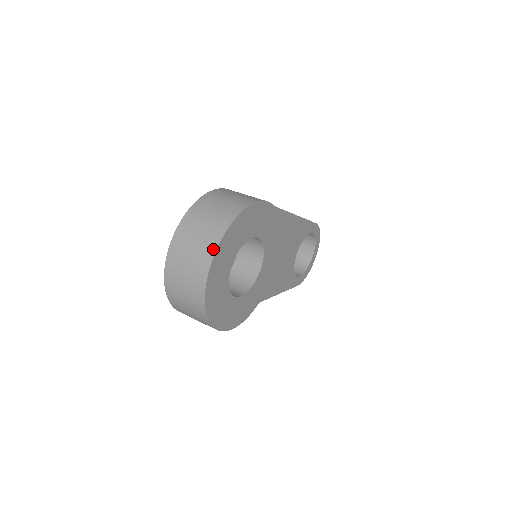
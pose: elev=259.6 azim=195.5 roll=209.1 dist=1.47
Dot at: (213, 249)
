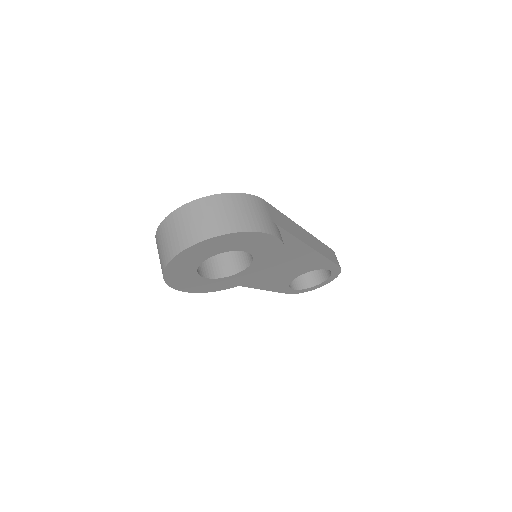
Dot at: (196, 240)
